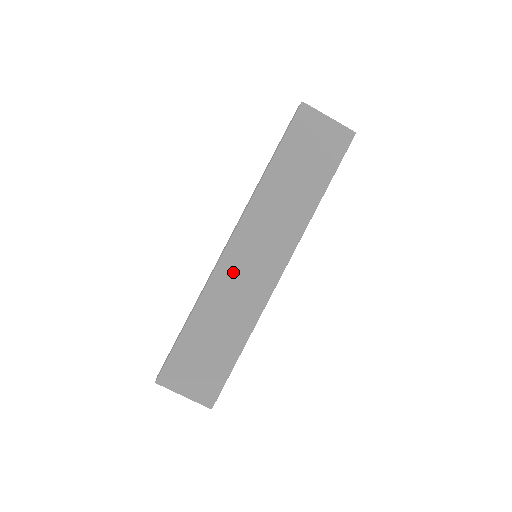
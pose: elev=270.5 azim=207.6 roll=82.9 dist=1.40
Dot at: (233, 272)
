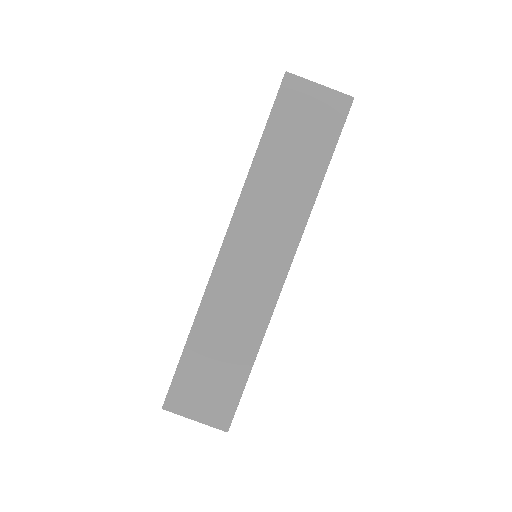
Dot at: (231, 277)
